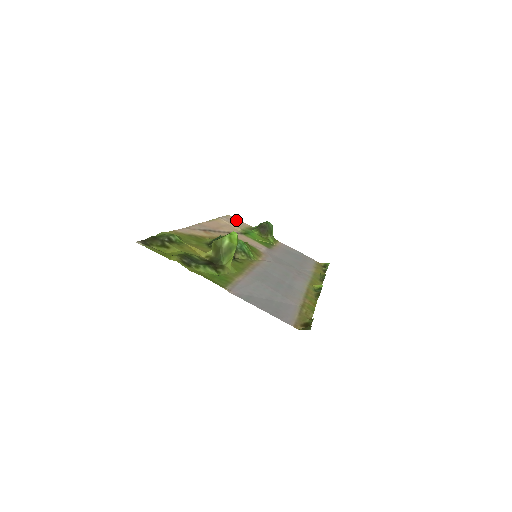
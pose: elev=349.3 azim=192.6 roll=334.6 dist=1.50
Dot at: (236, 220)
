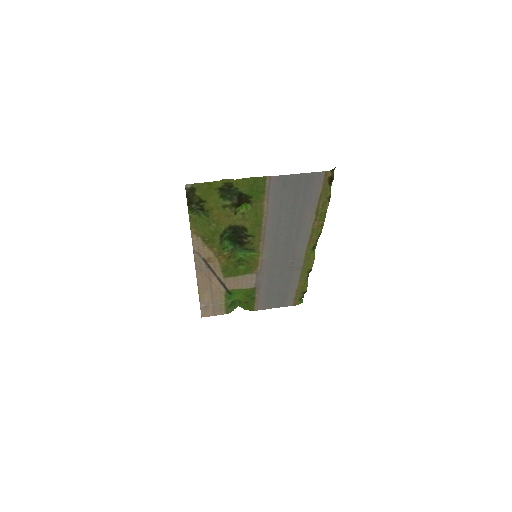
Dot at: (211, 313)
